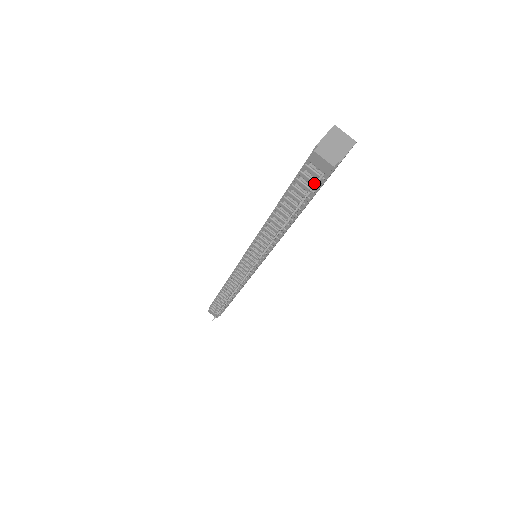
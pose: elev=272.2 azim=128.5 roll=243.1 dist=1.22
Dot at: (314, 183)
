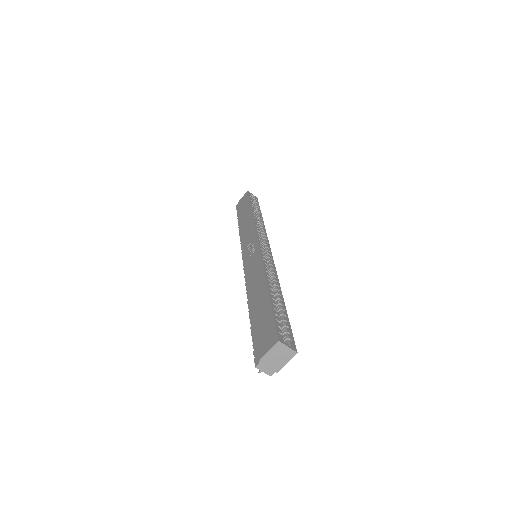
Dot at: occluded
